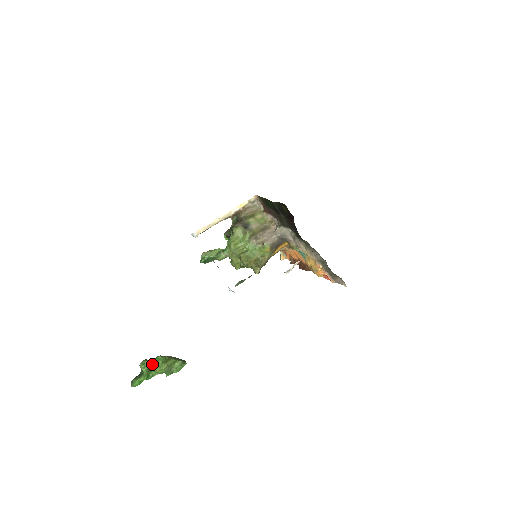
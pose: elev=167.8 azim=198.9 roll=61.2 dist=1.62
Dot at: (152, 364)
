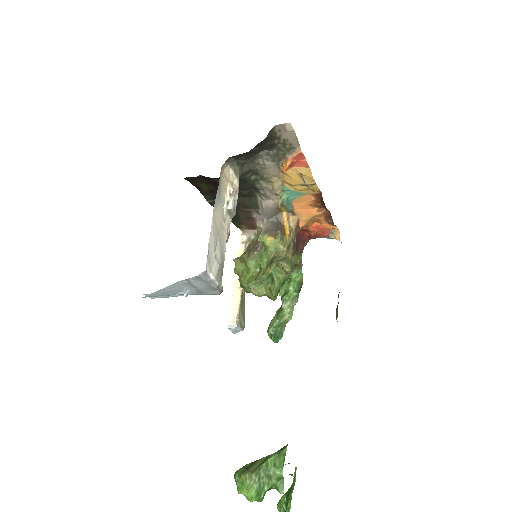
Dot at: (281, 502)
